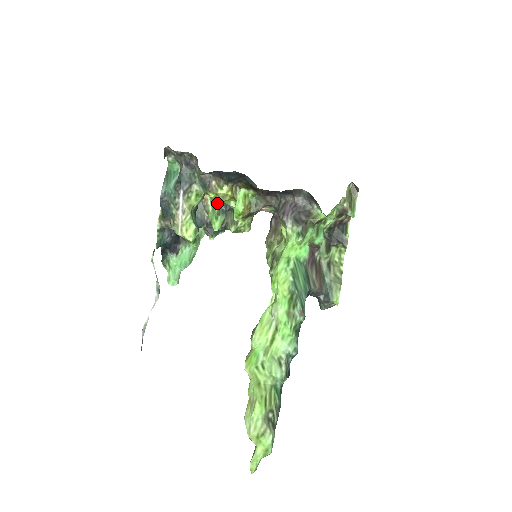
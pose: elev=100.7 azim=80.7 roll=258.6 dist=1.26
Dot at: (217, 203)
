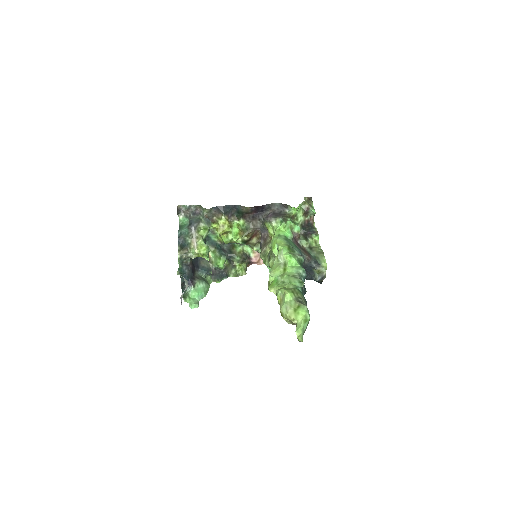
Dot at: (218, 252)
